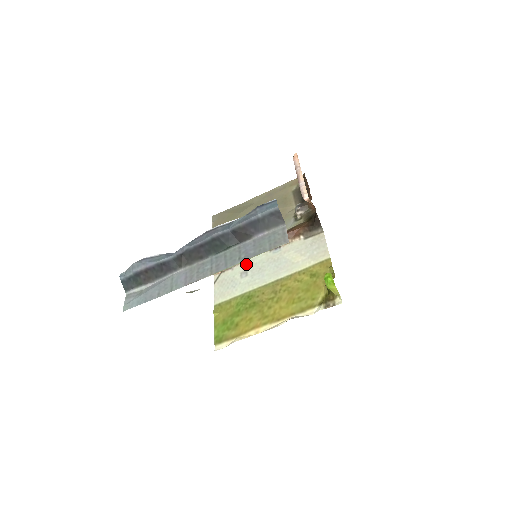
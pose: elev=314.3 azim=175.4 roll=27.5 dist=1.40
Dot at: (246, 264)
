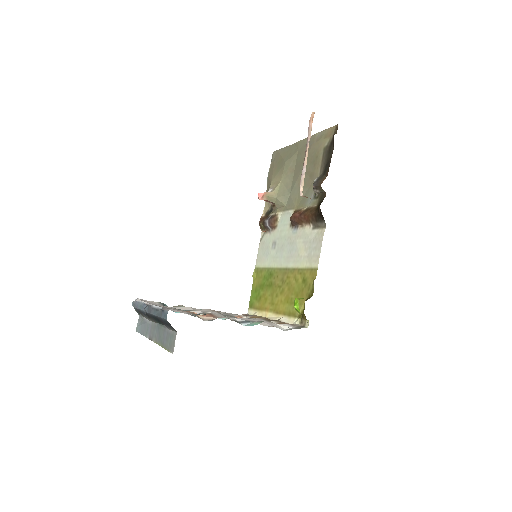
Dot at: (277, 234)
